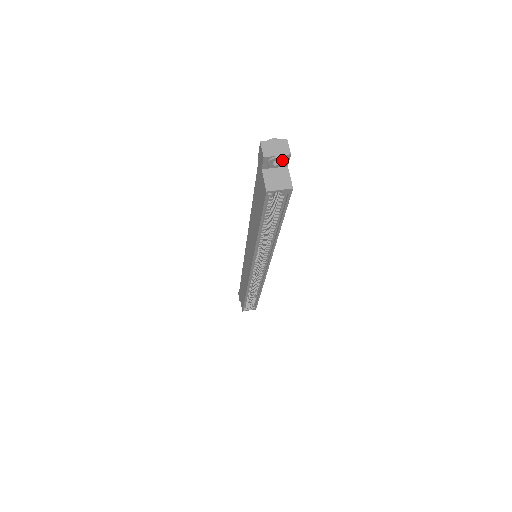
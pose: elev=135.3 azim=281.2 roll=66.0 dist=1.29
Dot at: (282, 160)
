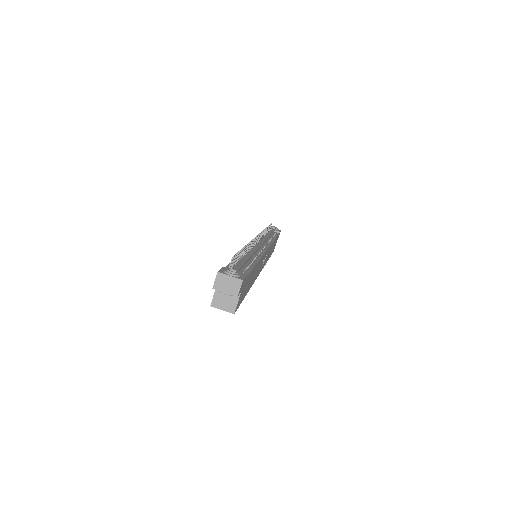
Dot at: (231, 294)
